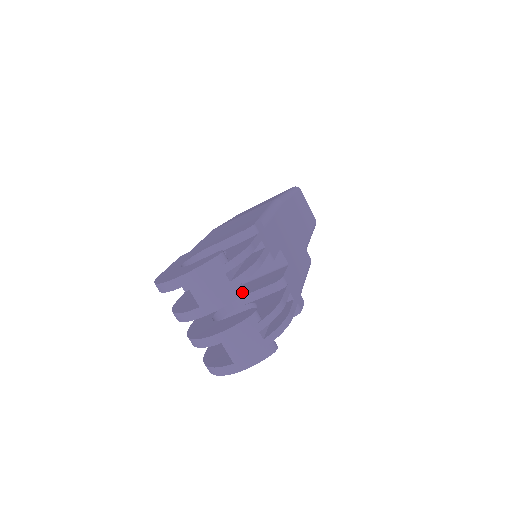
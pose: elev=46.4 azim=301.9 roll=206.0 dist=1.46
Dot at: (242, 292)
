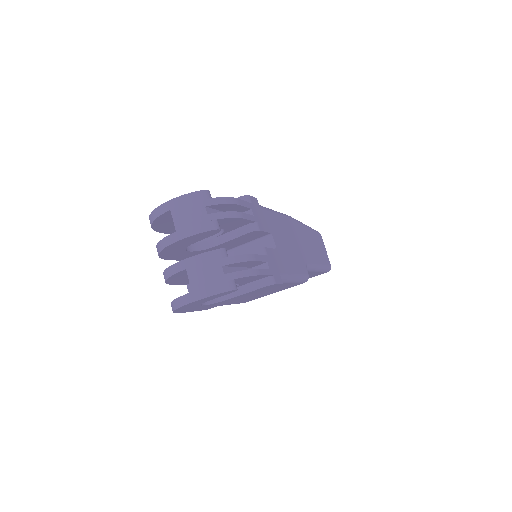
Dot at: (216, 227)
